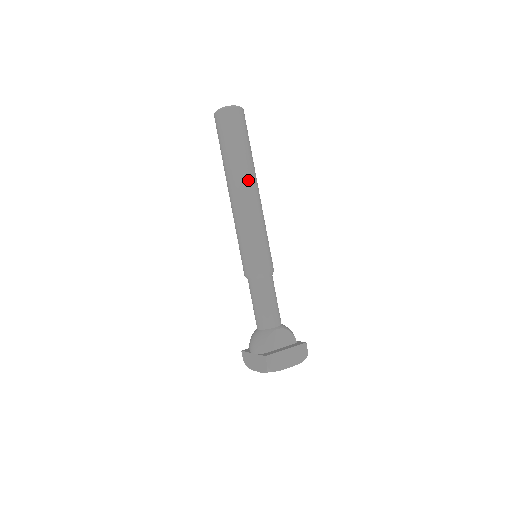
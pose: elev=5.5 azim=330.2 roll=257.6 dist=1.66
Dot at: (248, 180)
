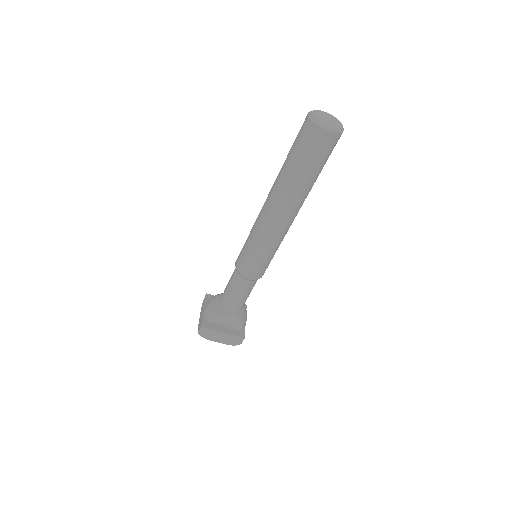
Dot at: (286, 205)
